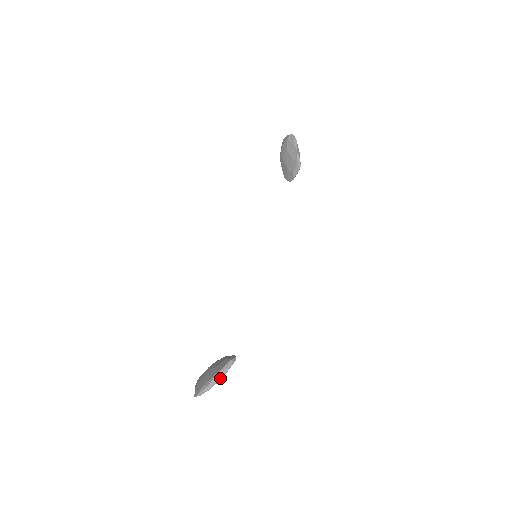
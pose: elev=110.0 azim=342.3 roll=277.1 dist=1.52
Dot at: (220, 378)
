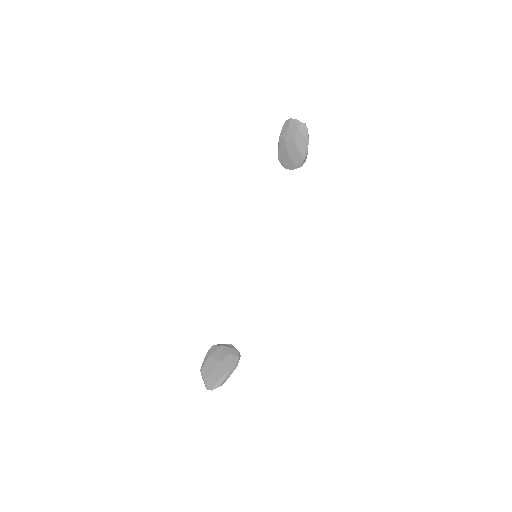
Dot at: occluded
